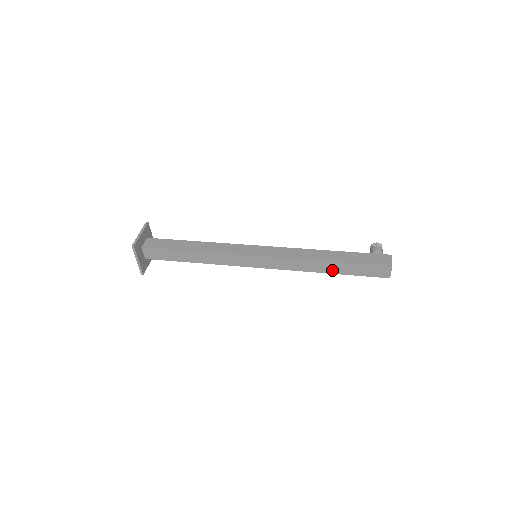
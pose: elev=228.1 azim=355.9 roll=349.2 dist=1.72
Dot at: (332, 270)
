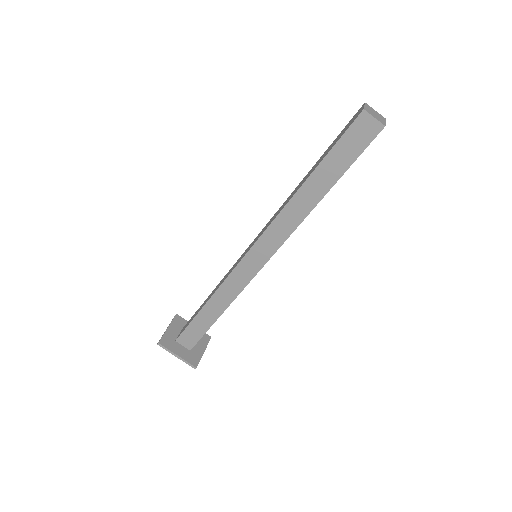
Dot at: (320, 190)
